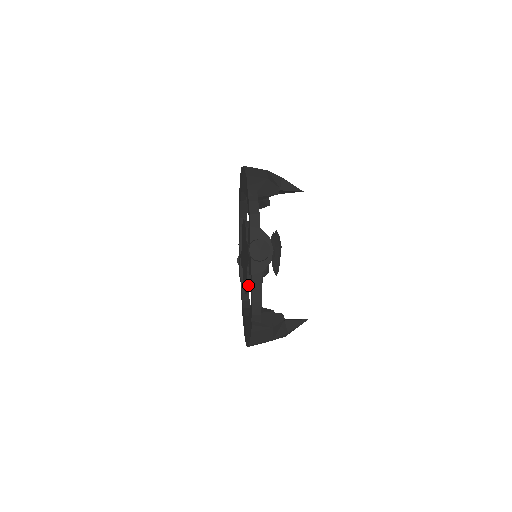
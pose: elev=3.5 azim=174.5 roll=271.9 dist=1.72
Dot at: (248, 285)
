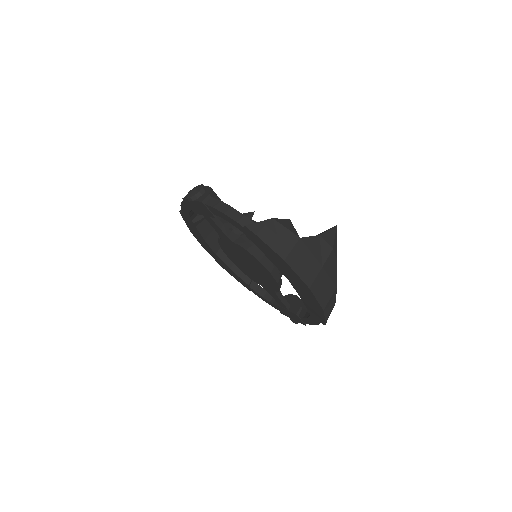
Dot at: (251, 253)
